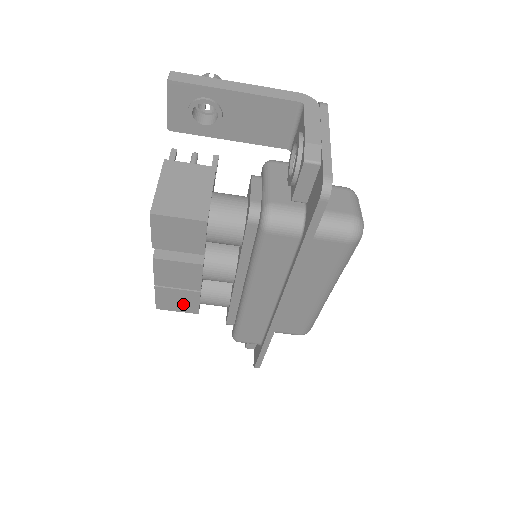
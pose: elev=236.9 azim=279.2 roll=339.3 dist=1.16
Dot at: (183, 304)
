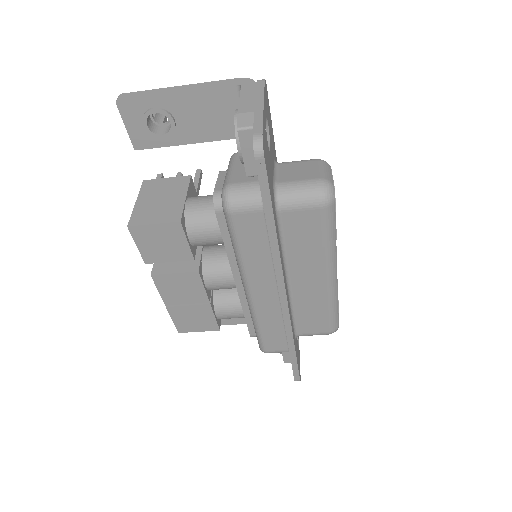
Dot at: (200, 322)
